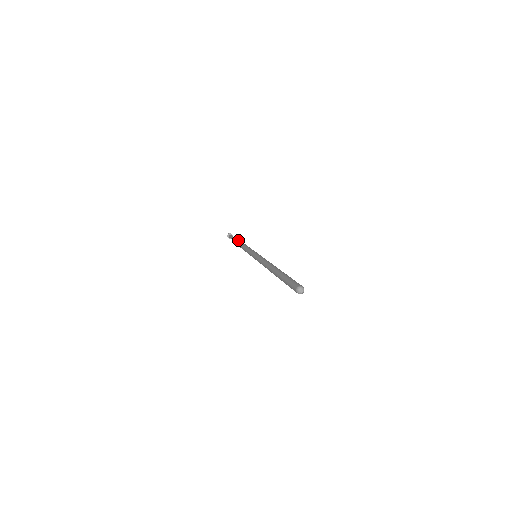
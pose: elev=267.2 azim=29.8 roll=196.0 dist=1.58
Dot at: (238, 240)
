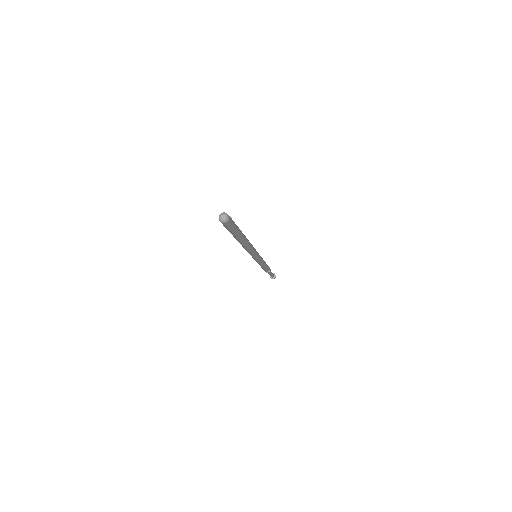
Dot at: occluded
